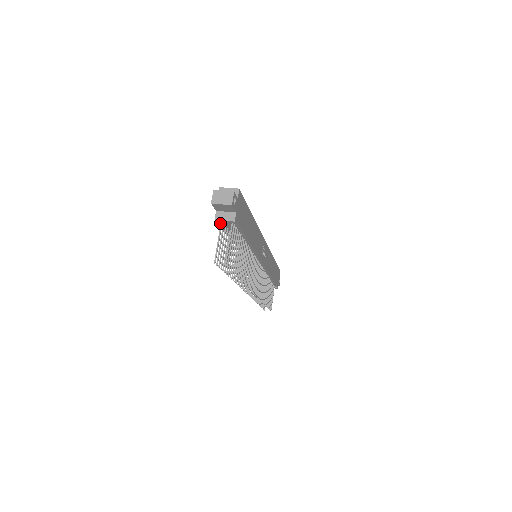
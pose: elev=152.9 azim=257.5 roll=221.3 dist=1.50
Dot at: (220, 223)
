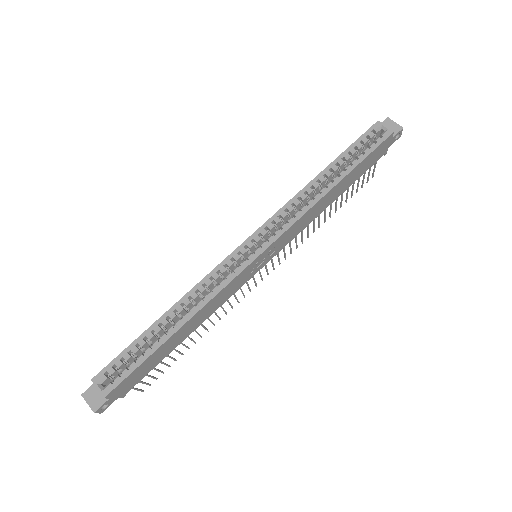
Dot at: occluded
